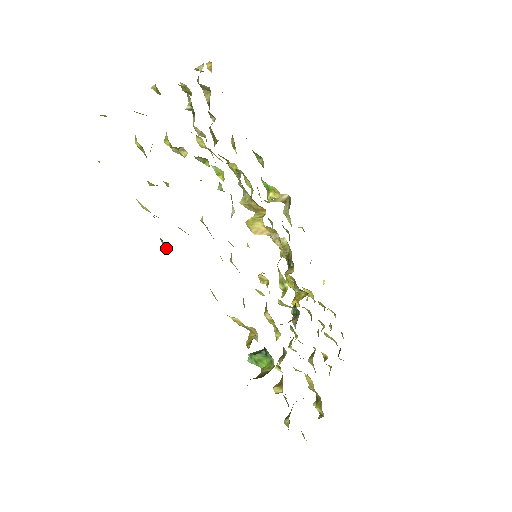
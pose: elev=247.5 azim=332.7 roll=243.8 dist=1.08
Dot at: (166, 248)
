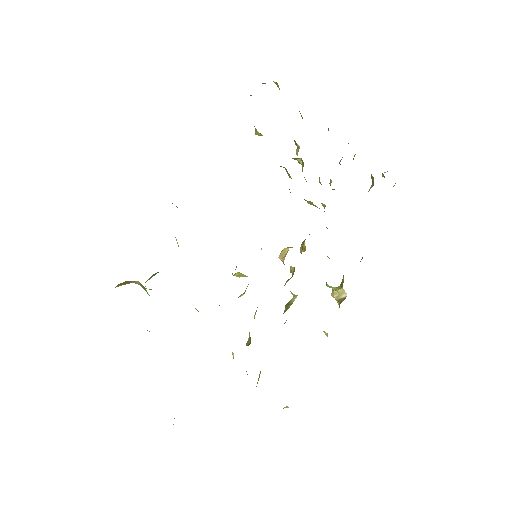
Dot at: occluded
